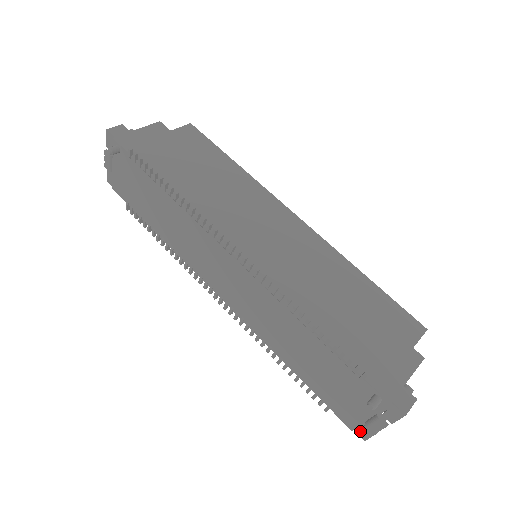
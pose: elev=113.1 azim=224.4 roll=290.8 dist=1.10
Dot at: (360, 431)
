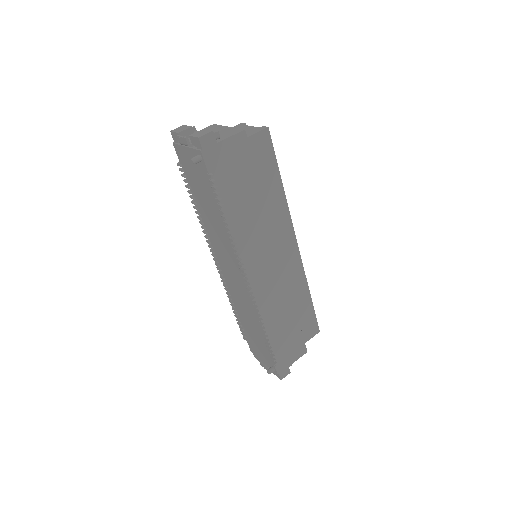
Dot at: occluded
